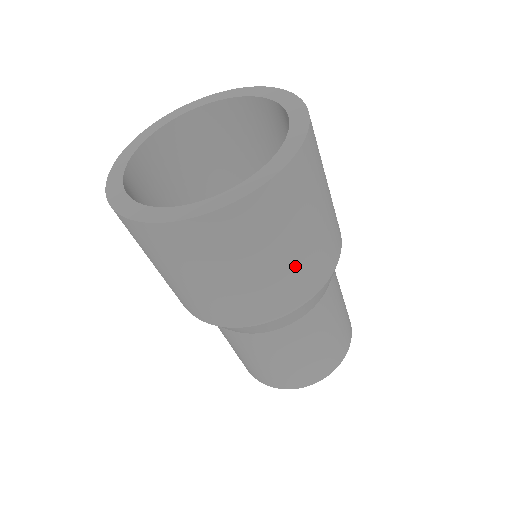
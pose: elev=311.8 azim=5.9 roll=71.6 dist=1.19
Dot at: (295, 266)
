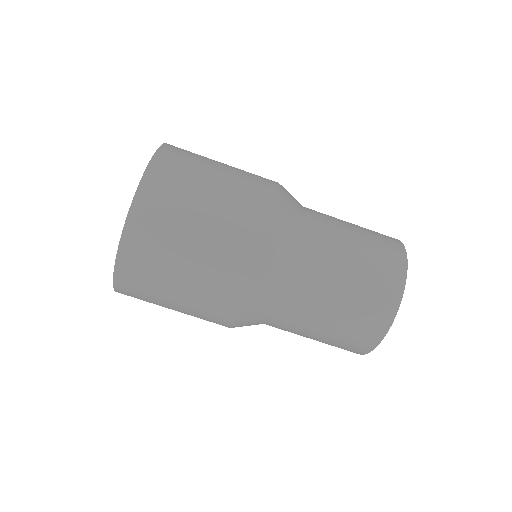
Dot at: (235, 180)
